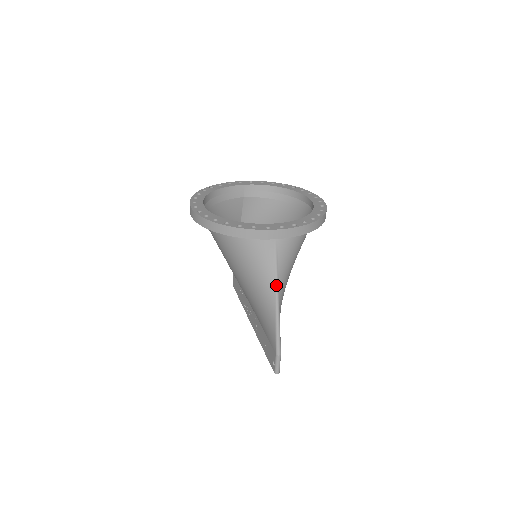
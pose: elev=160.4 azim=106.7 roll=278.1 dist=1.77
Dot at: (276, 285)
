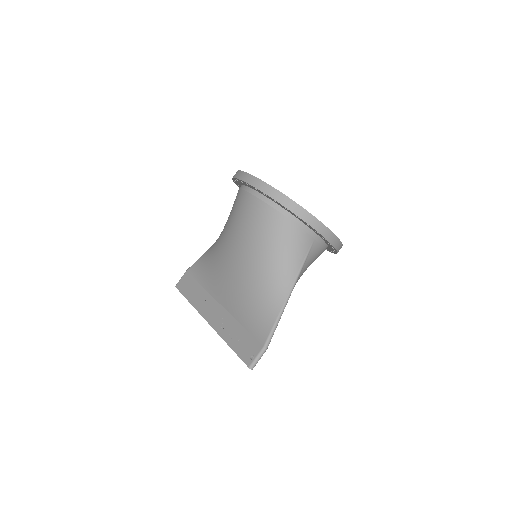
Dot at: (296, 279)
